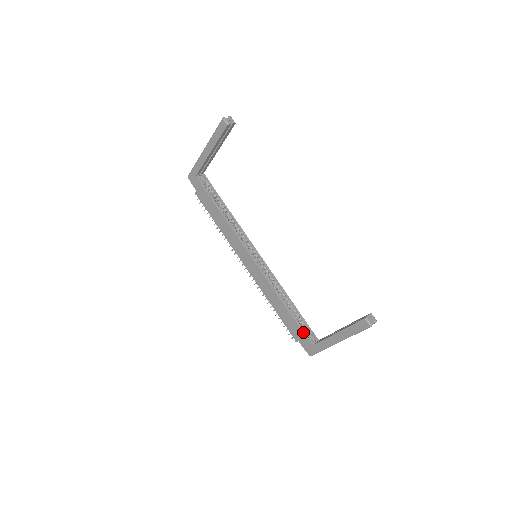
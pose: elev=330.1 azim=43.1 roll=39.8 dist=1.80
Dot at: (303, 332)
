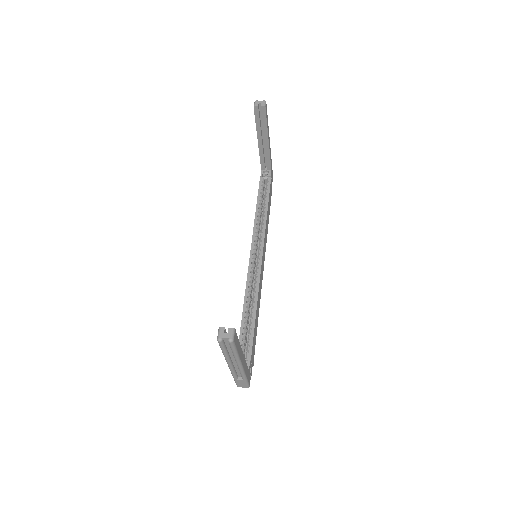
Dot at: occluded
